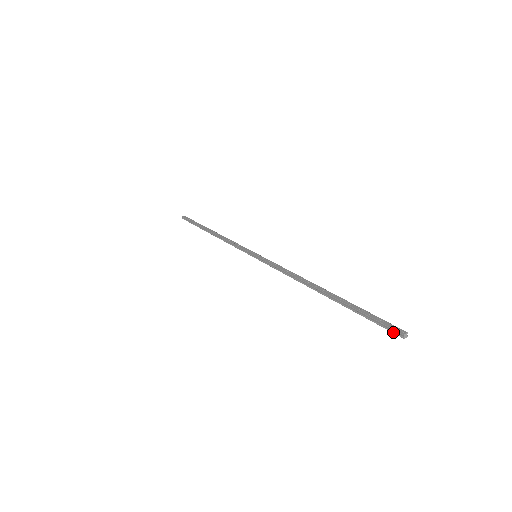
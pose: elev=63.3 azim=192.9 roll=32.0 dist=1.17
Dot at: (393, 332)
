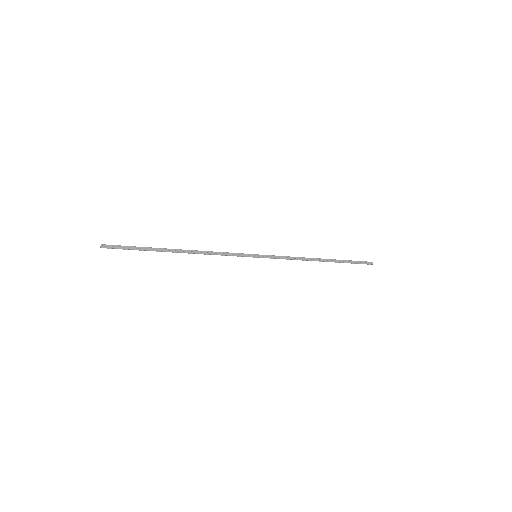
Dot at: (367, 264)
